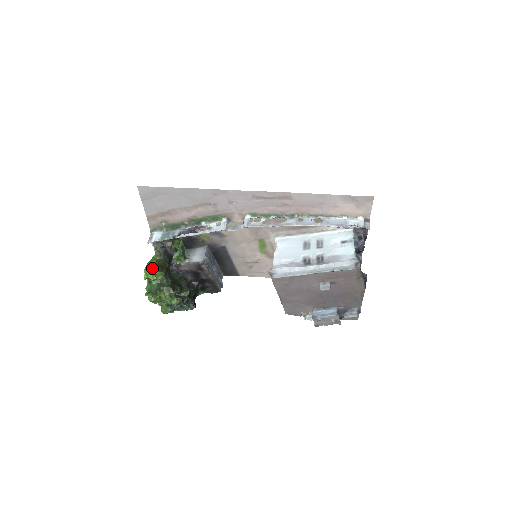
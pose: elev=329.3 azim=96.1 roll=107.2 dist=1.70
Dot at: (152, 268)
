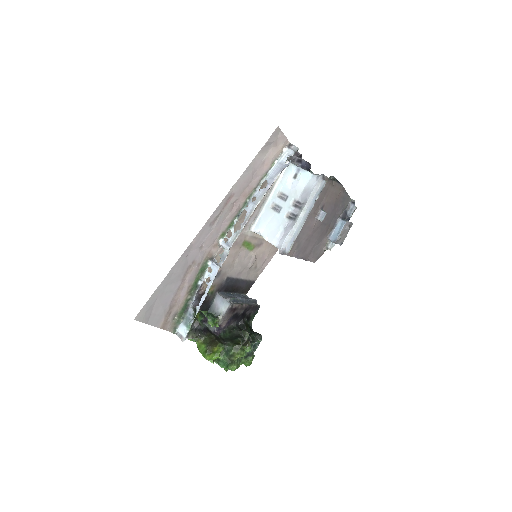
Dot at: (208, 351)
